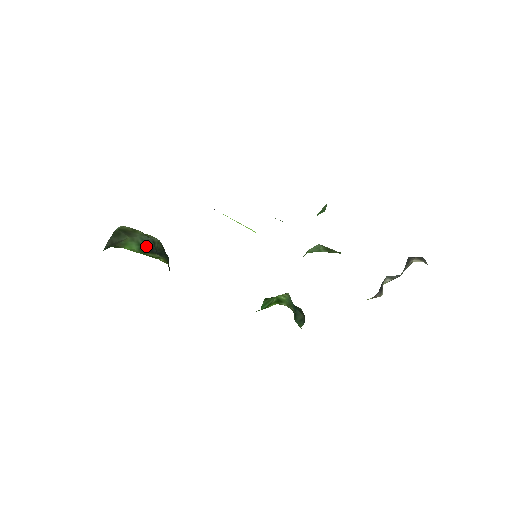
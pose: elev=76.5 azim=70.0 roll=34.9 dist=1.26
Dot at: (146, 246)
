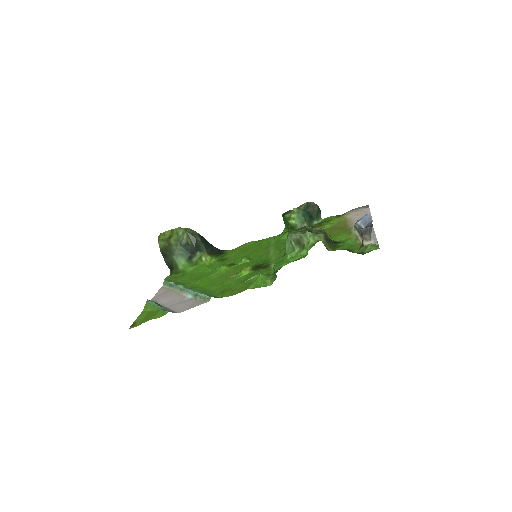
Dot at: (186, 252)
